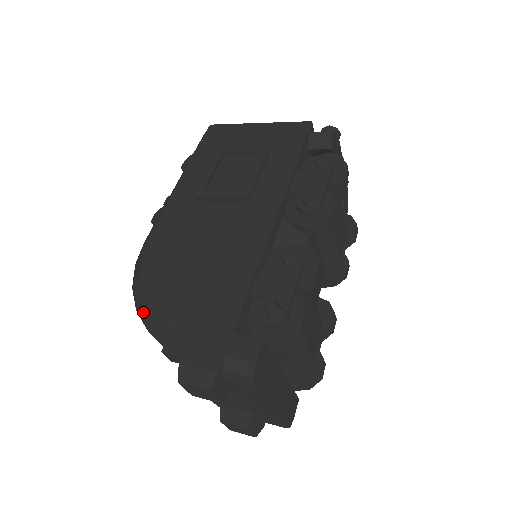
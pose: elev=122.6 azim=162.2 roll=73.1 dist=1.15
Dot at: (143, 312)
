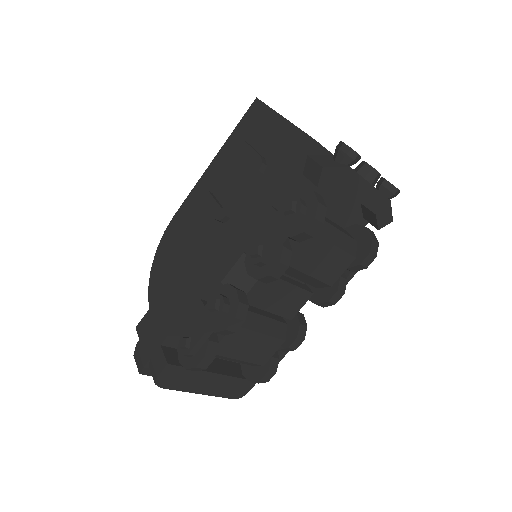
Dot at: occluded
